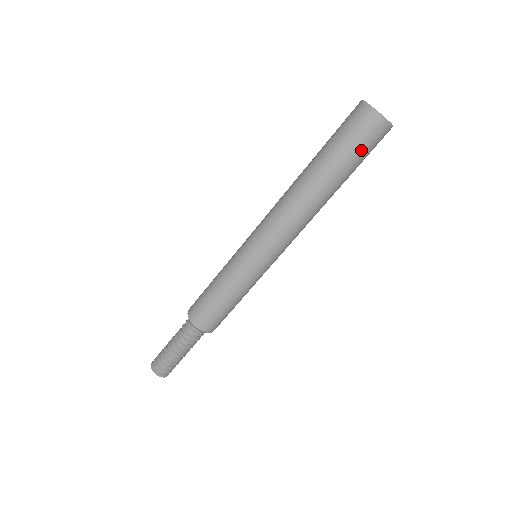
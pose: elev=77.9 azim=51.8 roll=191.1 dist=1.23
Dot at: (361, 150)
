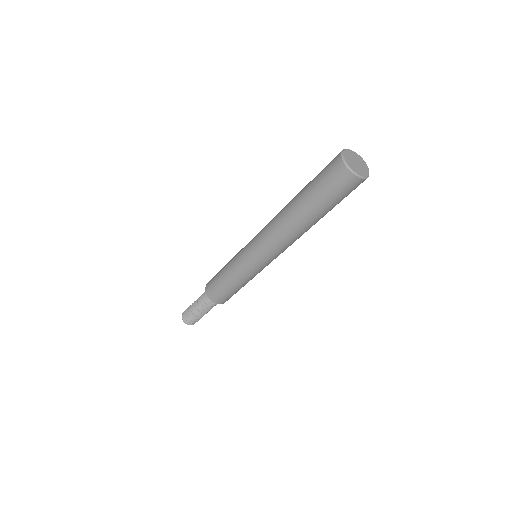
Dot at: (323, 184)
